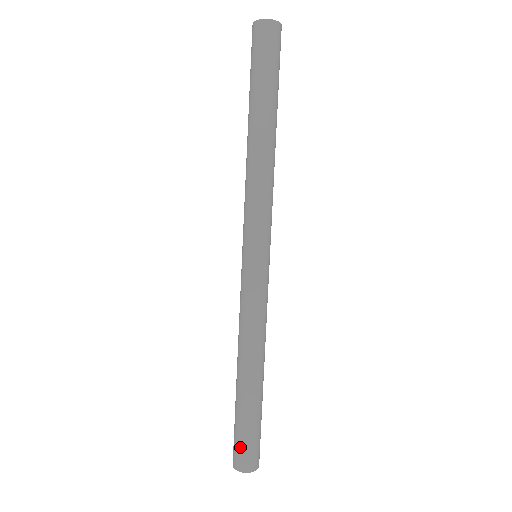
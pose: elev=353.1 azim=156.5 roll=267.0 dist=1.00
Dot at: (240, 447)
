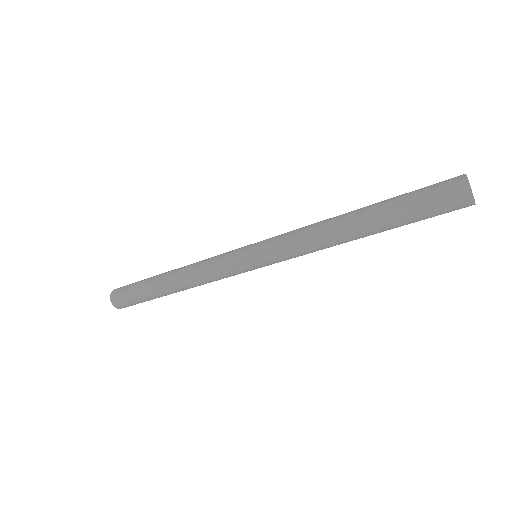
Dot at: (124, 294)
